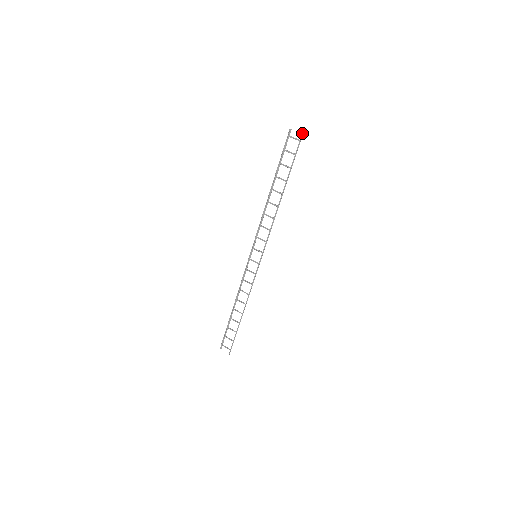
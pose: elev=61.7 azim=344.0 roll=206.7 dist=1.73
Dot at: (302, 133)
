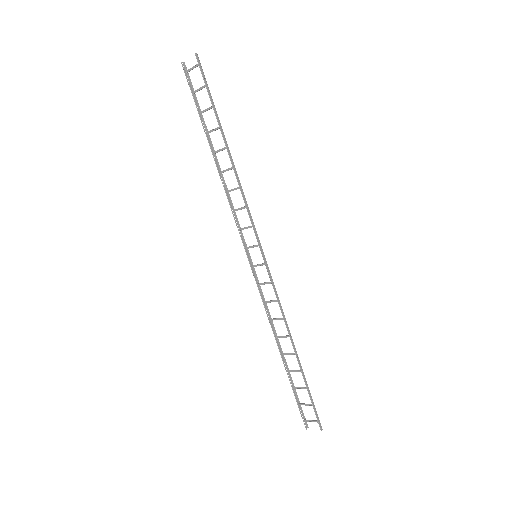
Dot at: (195, 53)
